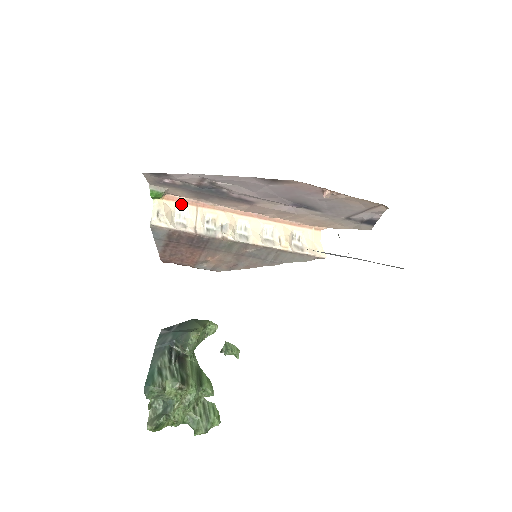
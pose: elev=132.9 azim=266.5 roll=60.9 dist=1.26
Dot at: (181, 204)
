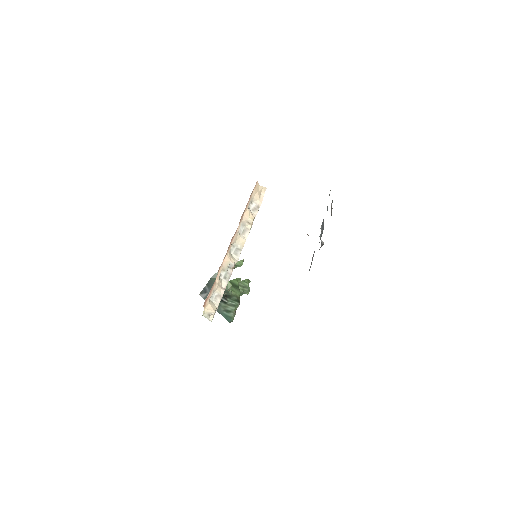
Dot at: (210, 295)
